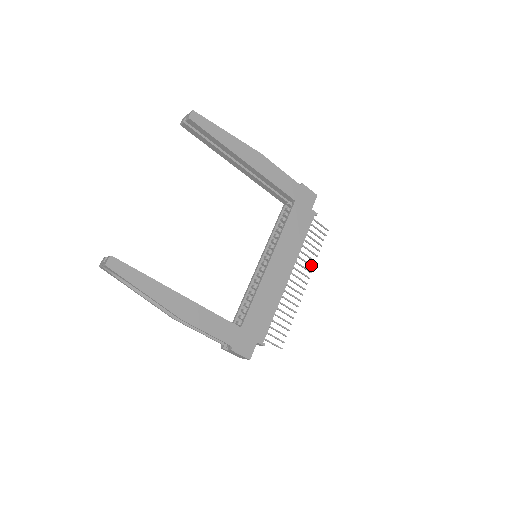
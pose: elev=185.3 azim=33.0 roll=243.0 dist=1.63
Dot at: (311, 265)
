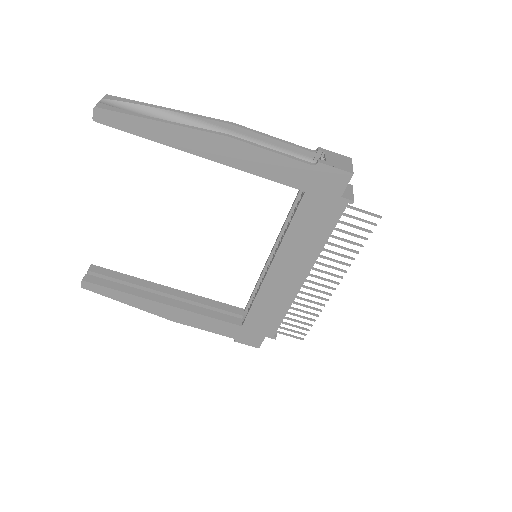
Dot at: (345, 264)
